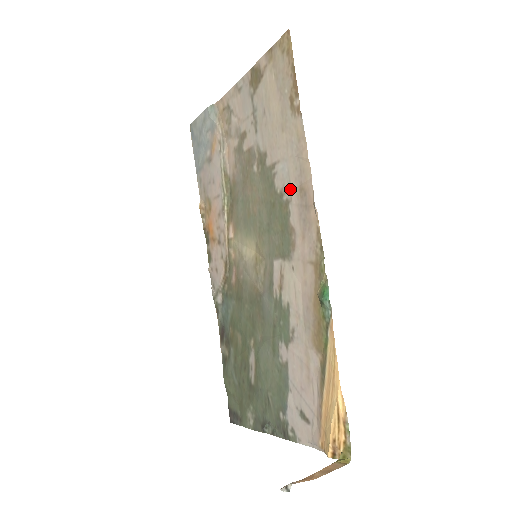
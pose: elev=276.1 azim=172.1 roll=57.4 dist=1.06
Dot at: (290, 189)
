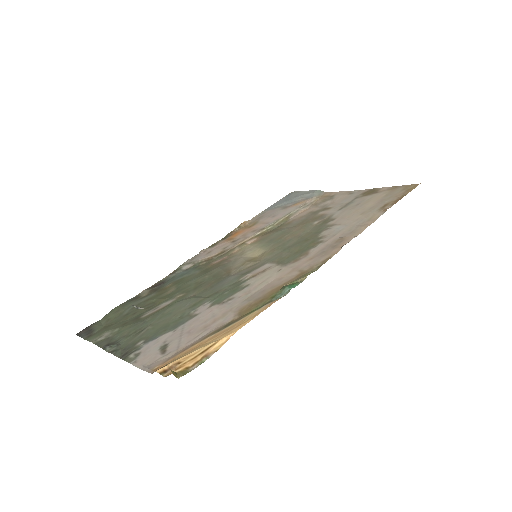
Dot at: (332, 237)
